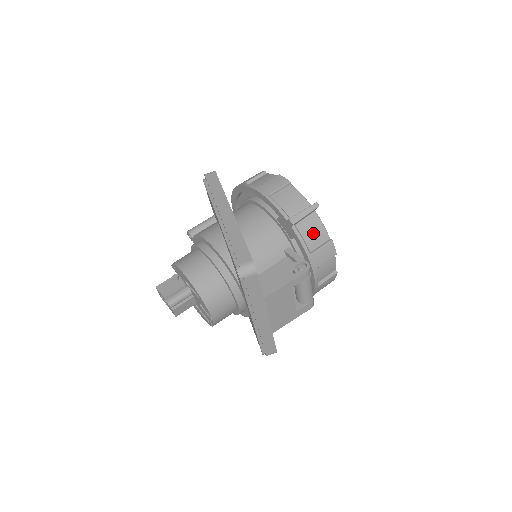
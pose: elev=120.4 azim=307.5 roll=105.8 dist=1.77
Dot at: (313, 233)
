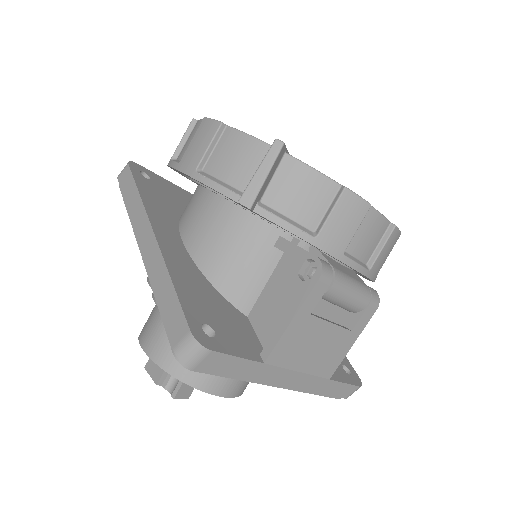
Dot at: (302, 196)
